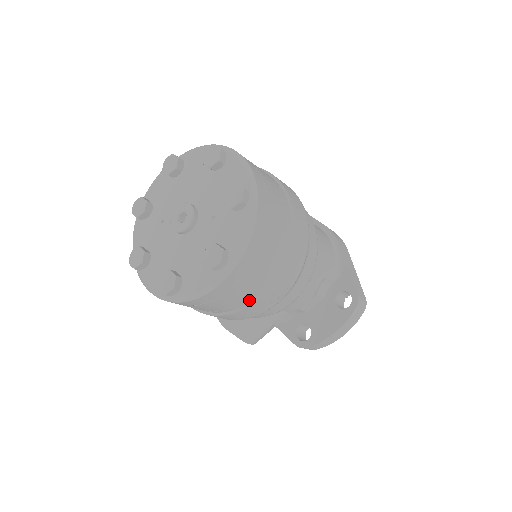
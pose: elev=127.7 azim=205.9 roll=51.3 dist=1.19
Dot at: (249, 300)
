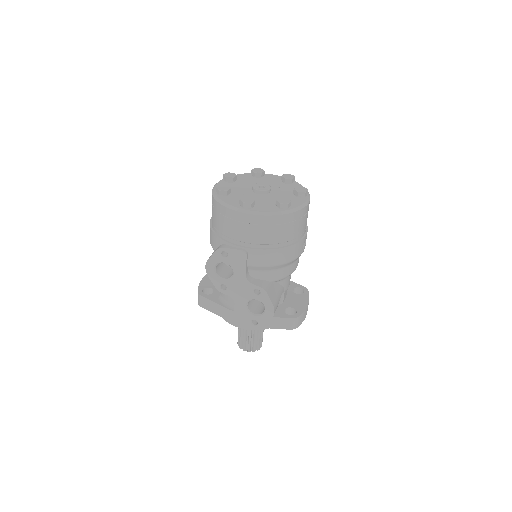
Dot at: (303, 234)
